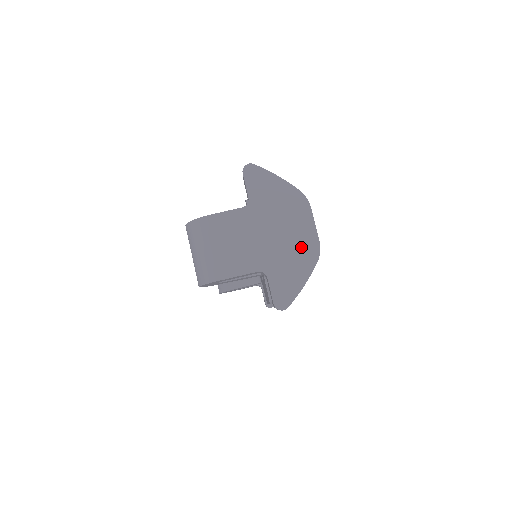
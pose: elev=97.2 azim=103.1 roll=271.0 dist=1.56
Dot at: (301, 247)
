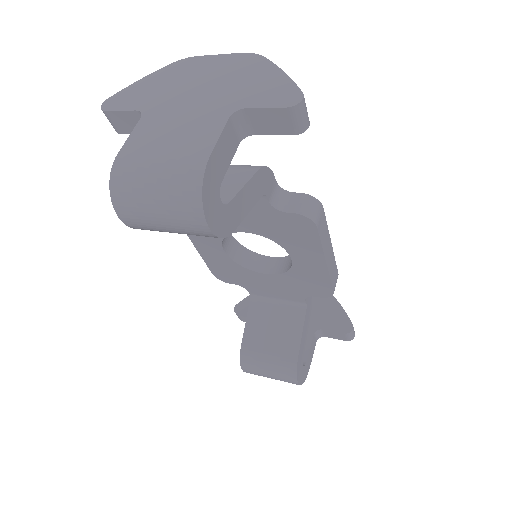
Dot at: (234, 70)
